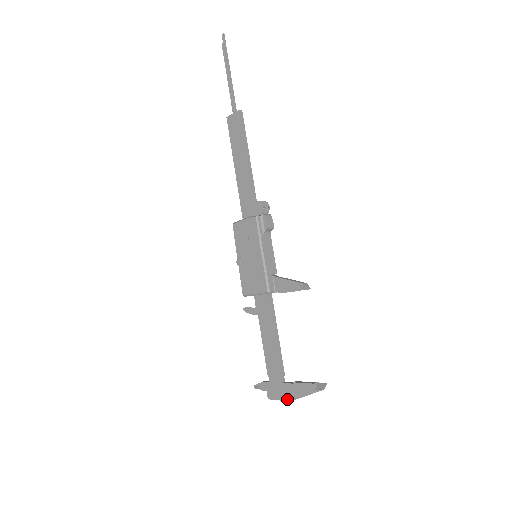
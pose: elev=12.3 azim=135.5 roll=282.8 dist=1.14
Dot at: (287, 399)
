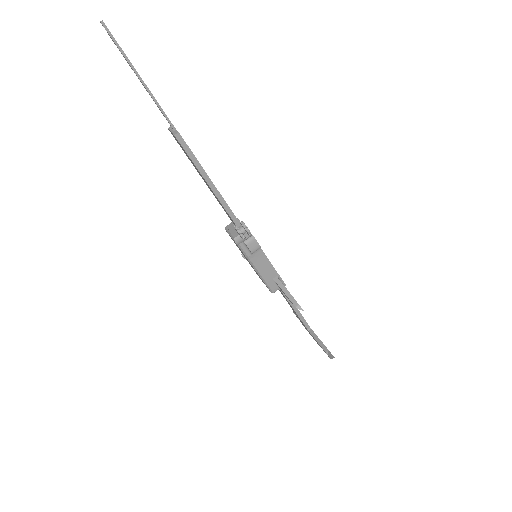
Dot at: (314, 339)
